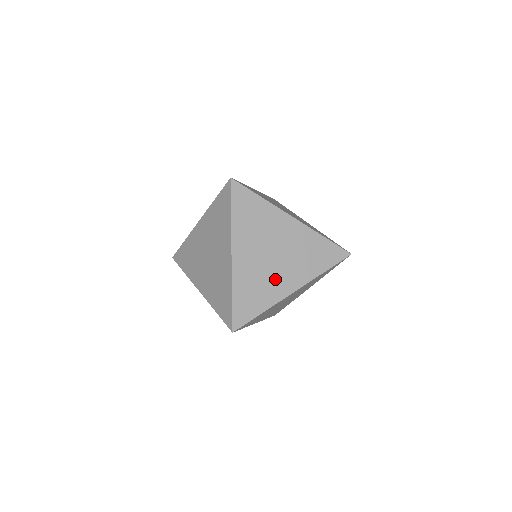
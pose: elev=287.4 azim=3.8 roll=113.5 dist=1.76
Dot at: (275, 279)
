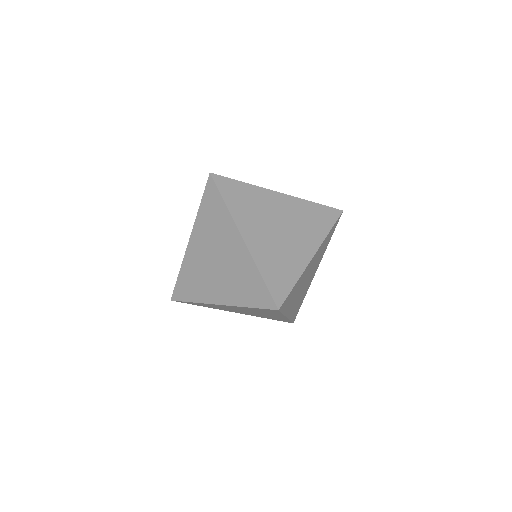
Dot at: occluded
